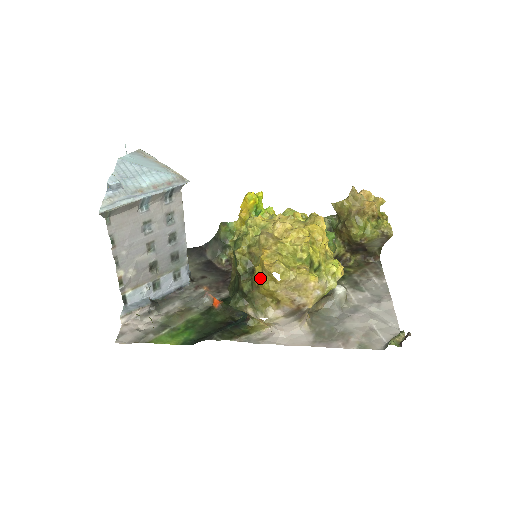
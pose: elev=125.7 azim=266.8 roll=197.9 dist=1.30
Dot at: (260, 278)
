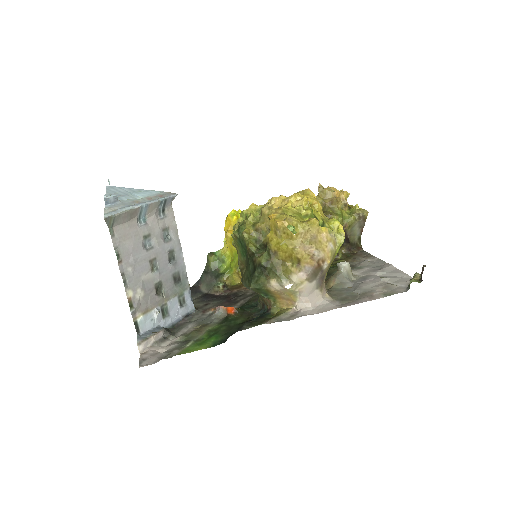
Dot at: (275, 242)
